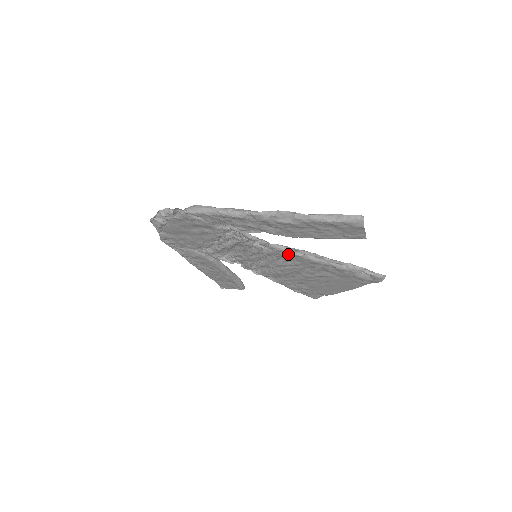
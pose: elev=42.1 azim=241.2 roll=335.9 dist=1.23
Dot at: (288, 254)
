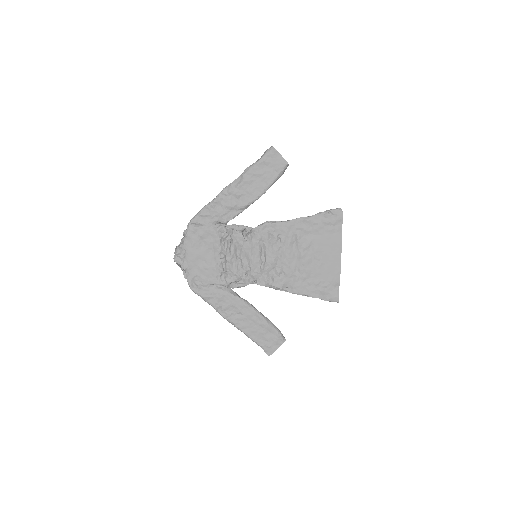
Dot at: (269, 229)
